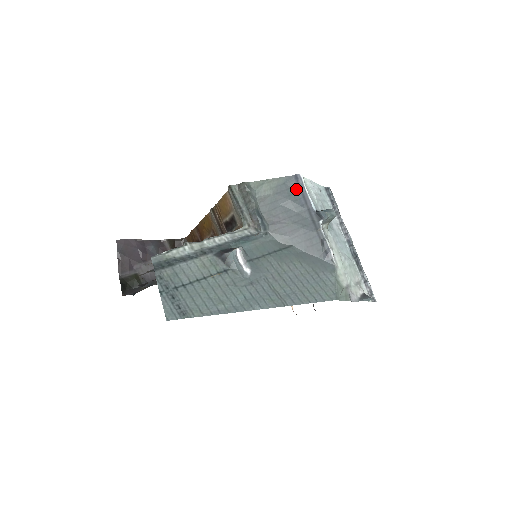
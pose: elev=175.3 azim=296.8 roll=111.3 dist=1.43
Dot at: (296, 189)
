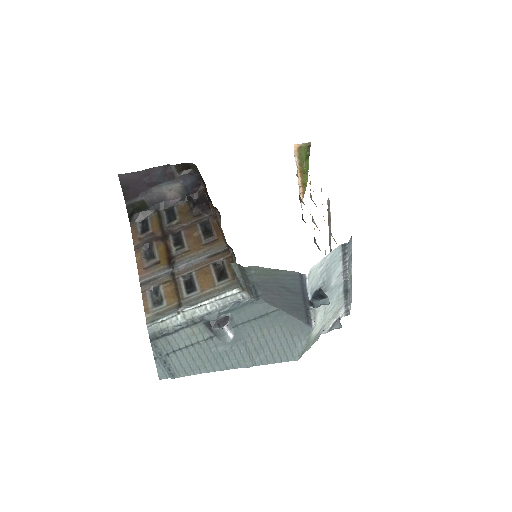
Dot at: (298, 281)
